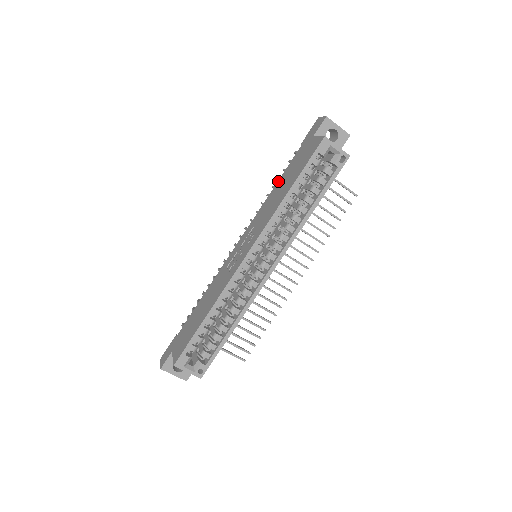
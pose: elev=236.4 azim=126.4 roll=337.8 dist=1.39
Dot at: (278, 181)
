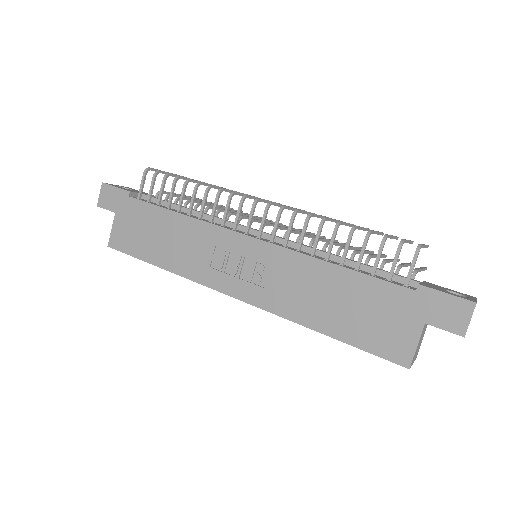
Dot at: (347, 271)
